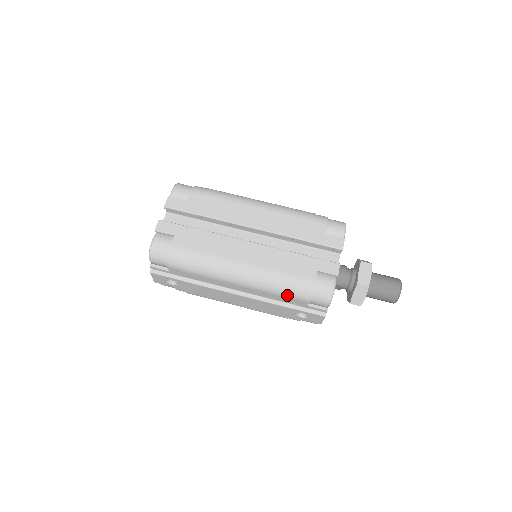
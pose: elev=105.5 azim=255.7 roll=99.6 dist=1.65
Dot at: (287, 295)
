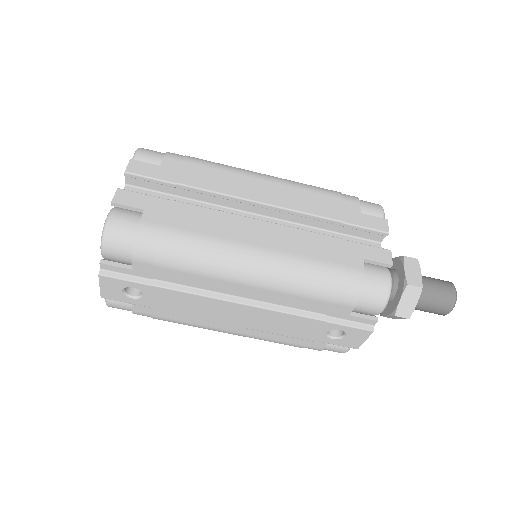
Dot at: (324, 296)
